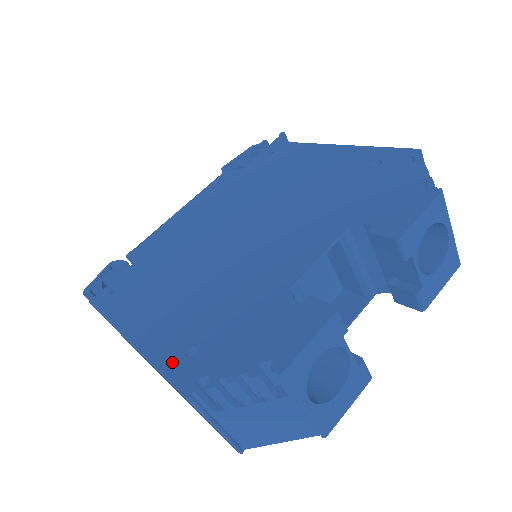
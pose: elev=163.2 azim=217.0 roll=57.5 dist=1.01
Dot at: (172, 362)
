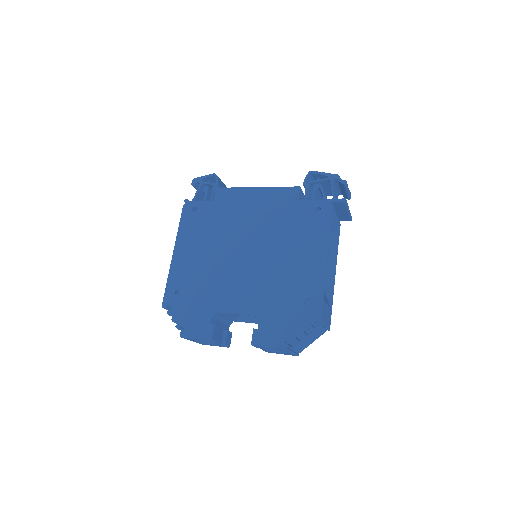
Dot at: (171, 287)
